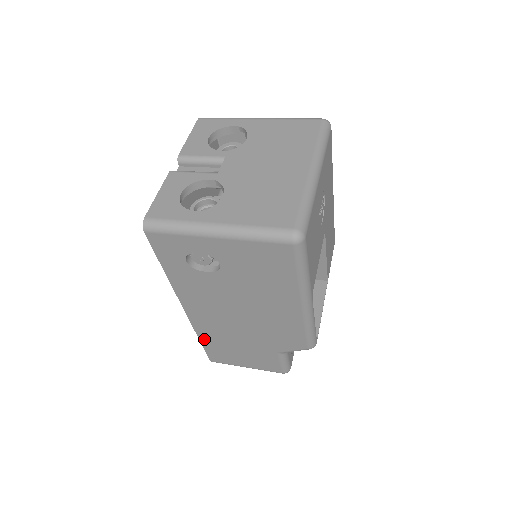
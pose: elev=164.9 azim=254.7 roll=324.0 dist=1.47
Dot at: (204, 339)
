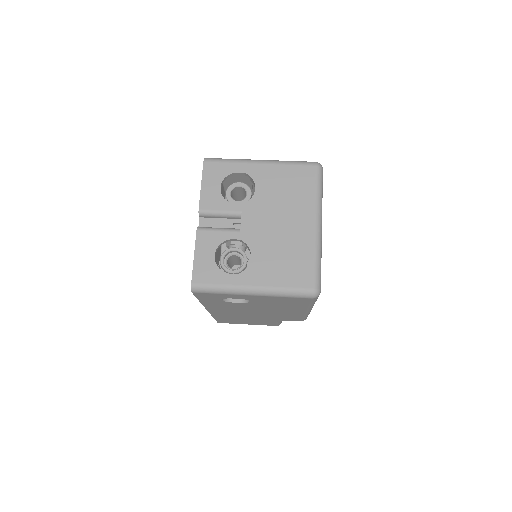
Dot at: (218, 318)
